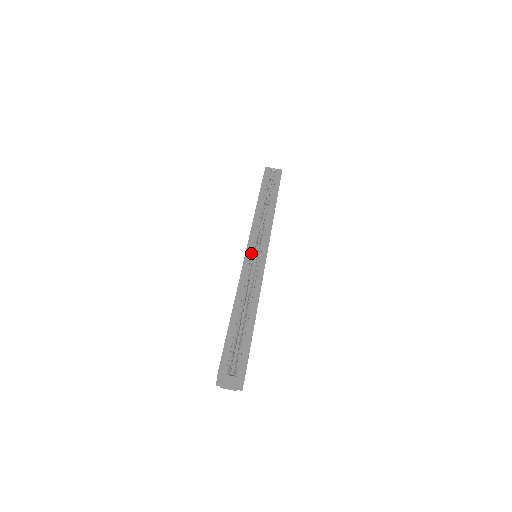
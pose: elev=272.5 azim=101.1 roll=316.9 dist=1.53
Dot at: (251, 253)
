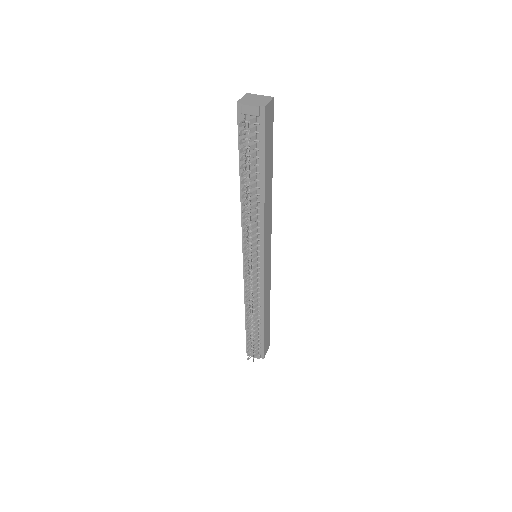
Dot at: occluded
